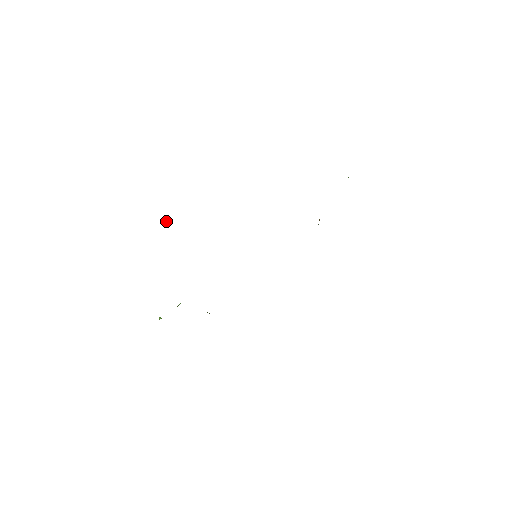
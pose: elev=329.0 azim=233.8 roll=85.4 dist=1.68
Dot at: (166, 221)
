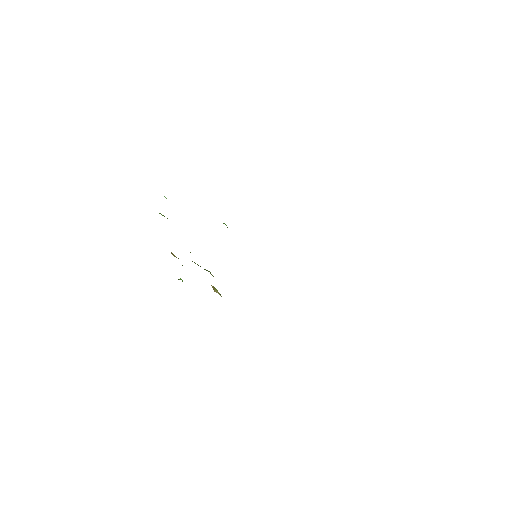
Dot at: (166, 198)
